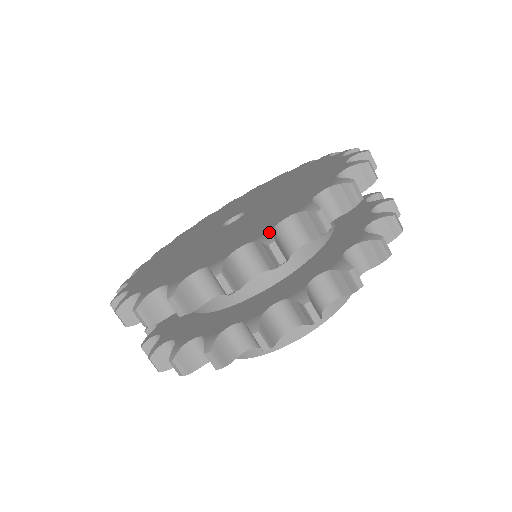
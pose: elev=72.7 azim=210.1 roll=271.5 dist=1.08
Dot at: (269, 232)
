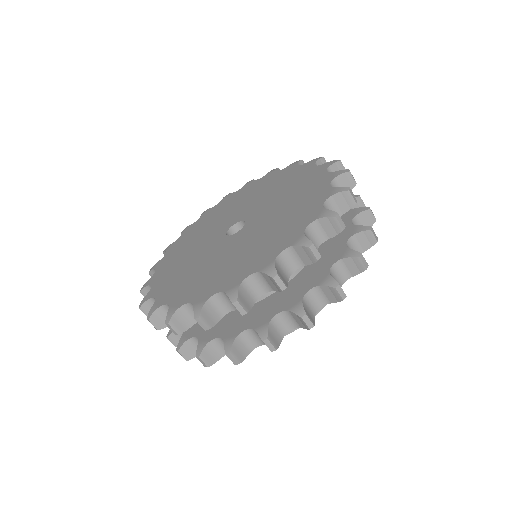
Dot at: (325, 210)
